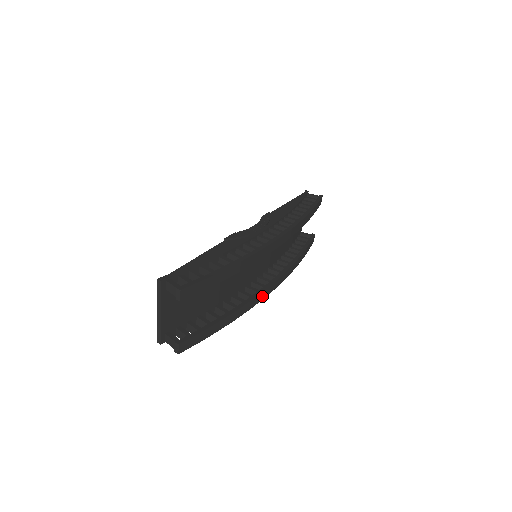
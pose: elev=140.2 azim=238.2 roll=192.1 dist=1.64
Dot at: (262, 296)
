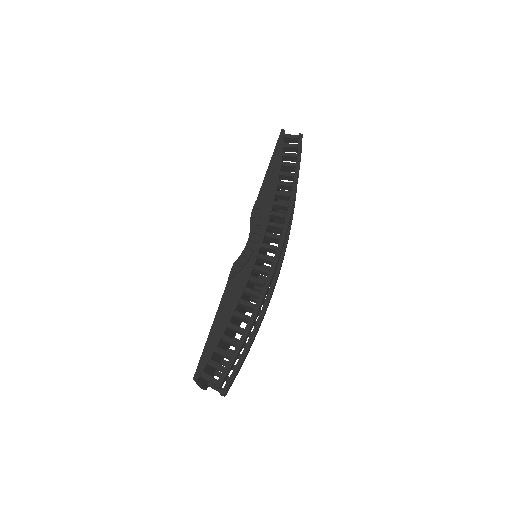
Dot at: (272, 292)
